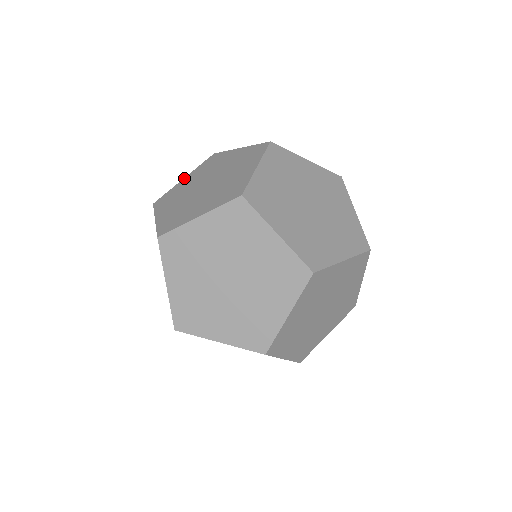
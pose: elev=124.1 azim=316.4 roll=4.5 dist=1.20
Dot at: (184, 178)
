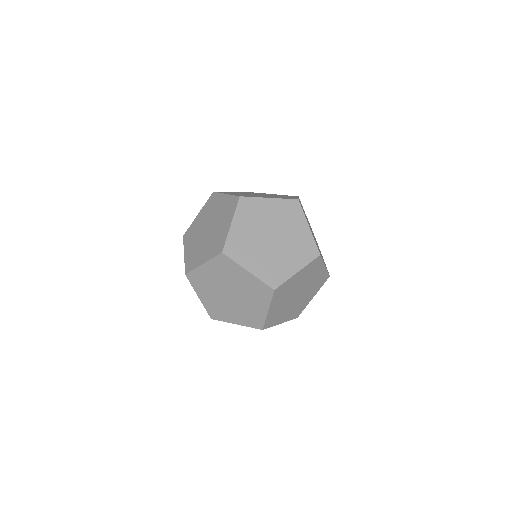
Dot at: occluded
